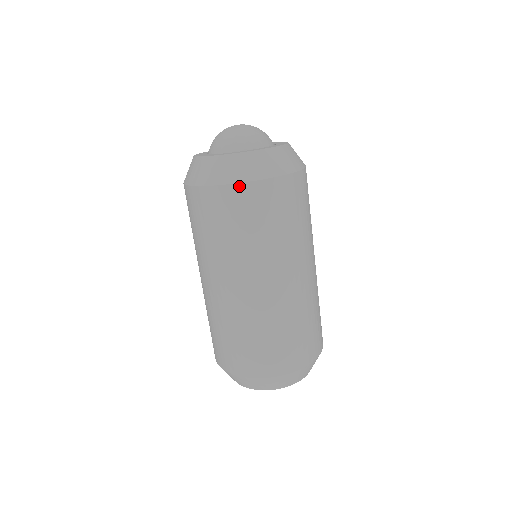
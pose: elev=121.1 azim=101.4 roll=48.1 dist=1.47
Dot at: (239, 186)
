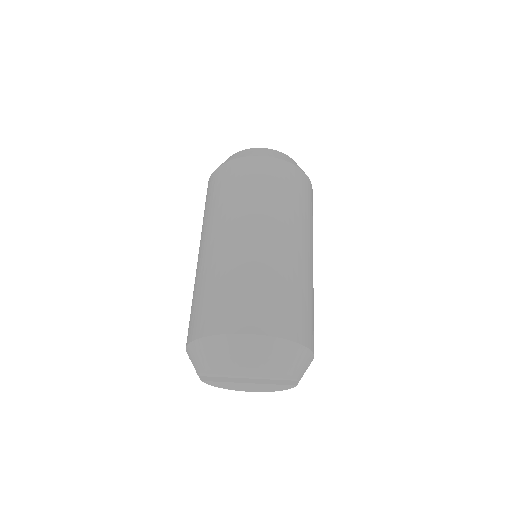
Dot at: (247, 158)
